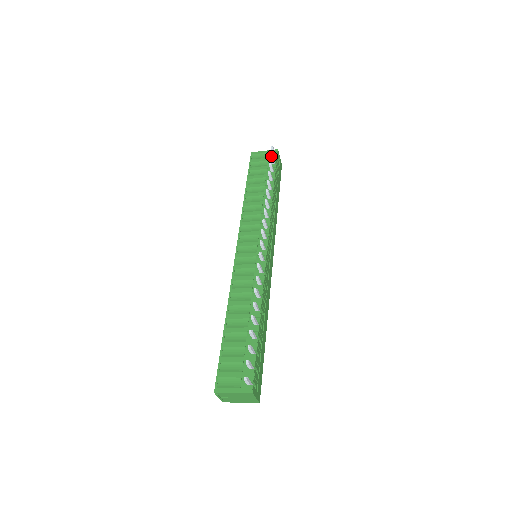
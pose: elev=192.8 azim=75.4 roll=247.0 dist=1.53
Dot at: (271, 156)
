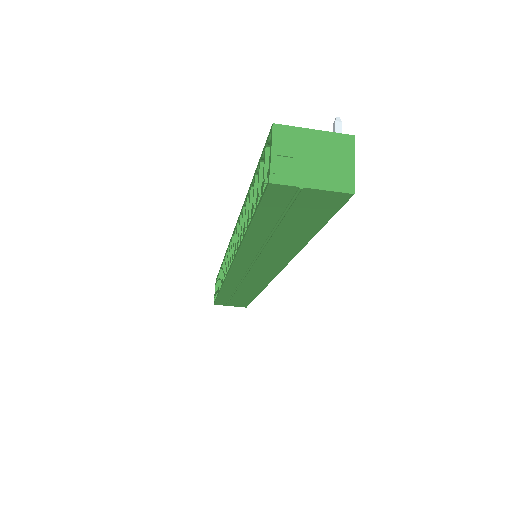
Dot at: occluded
